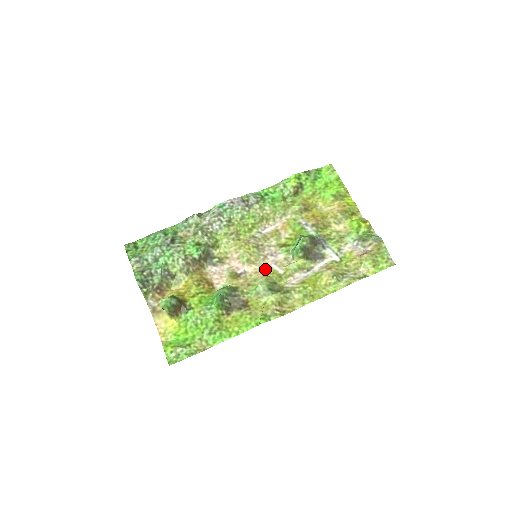
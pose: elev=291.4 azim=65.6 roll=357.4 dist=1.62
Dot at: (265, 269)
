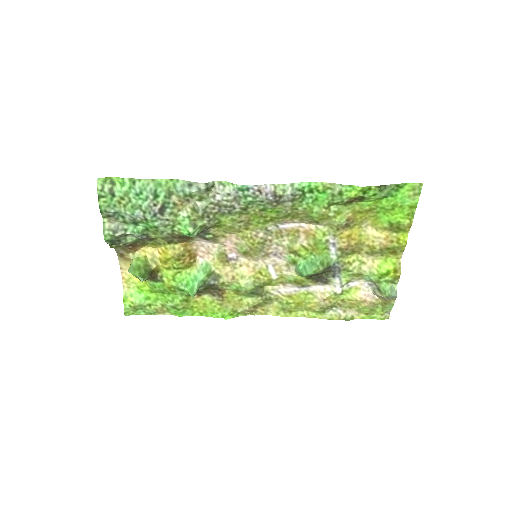
Dot at: (259, 267)
